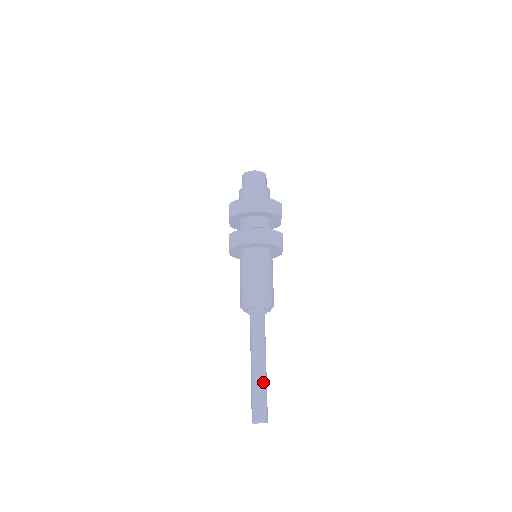
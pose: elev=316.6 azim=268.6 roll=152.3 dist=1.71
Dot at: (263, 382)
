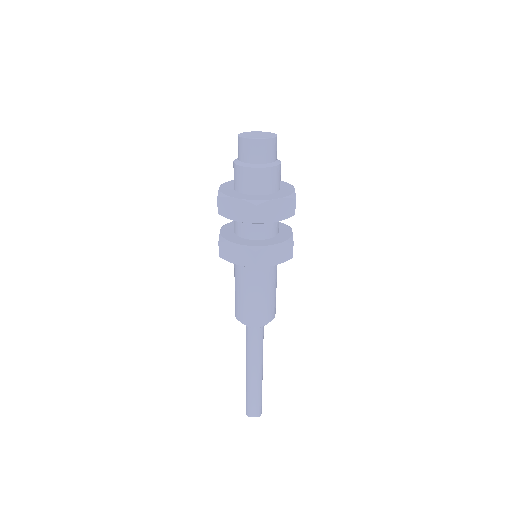
Dot at: (258, 388)
